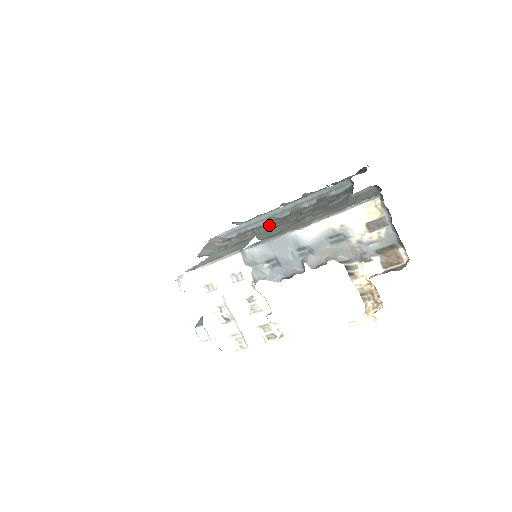
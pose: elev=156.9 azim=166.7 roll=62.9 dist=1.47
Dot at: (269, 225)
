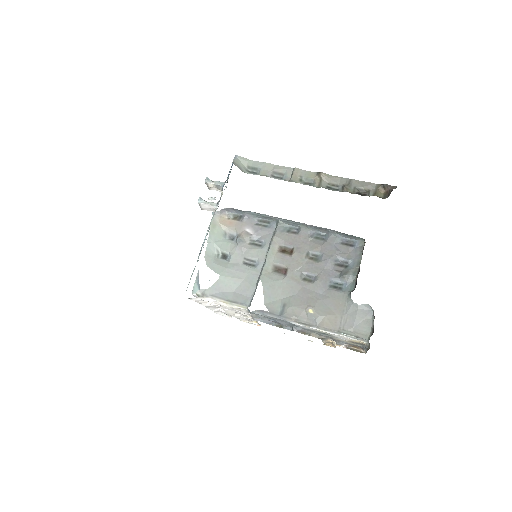
Dot at: (276, 250)
